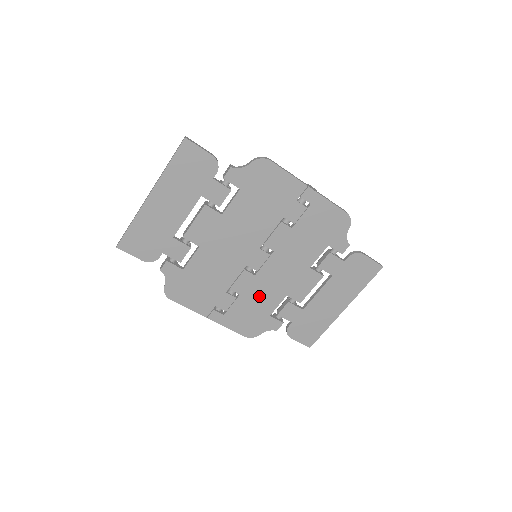
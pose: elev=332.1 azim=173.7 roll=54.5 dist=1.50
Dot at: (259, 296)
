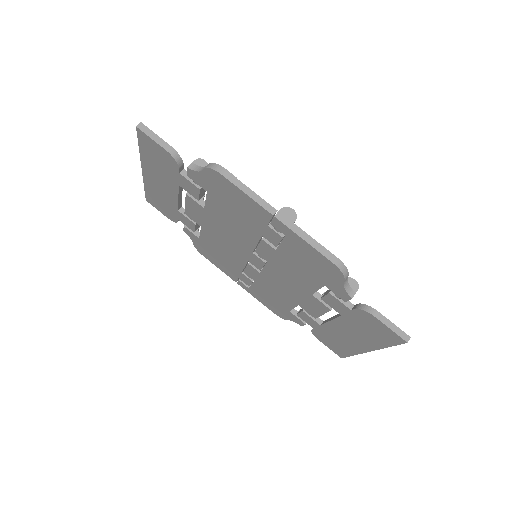
Dot at: (272, 291)
